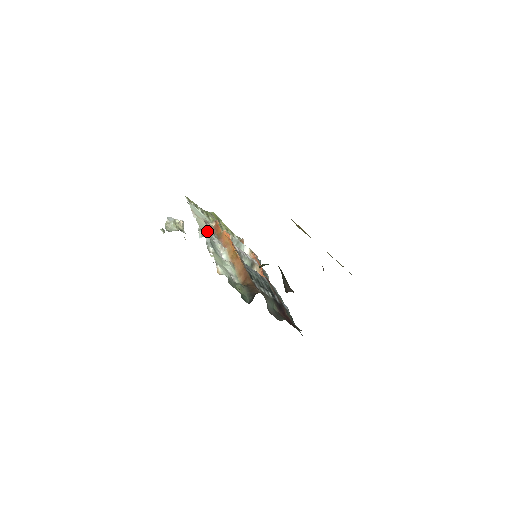
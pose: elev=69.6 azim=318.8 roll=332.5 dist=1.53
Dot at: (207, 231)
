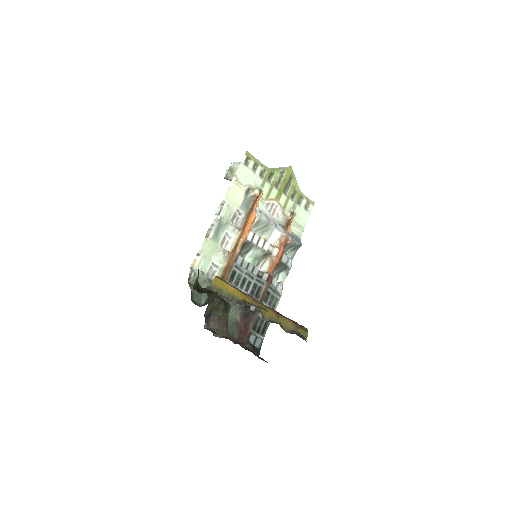
Dot at: (235, 205)
